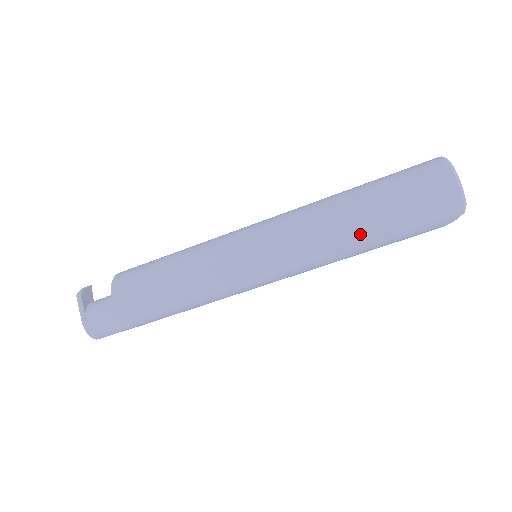
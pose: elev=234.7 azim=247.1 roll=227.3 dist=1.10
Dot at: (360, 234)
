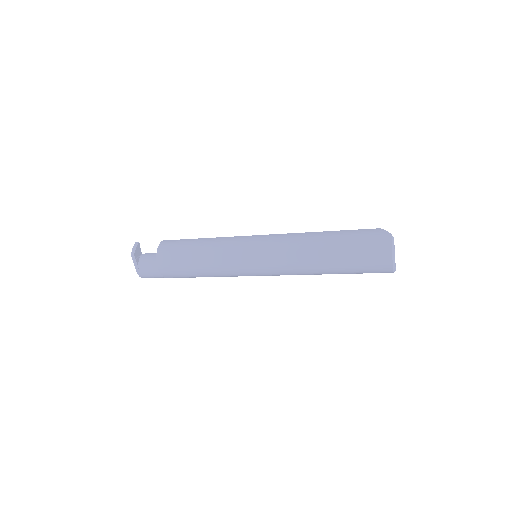
Dot at: (325, 272)
